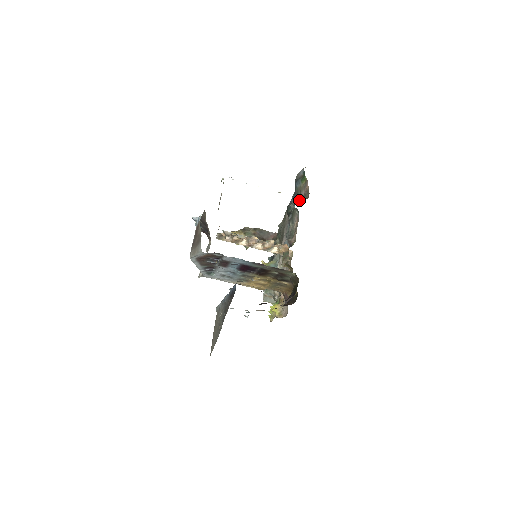
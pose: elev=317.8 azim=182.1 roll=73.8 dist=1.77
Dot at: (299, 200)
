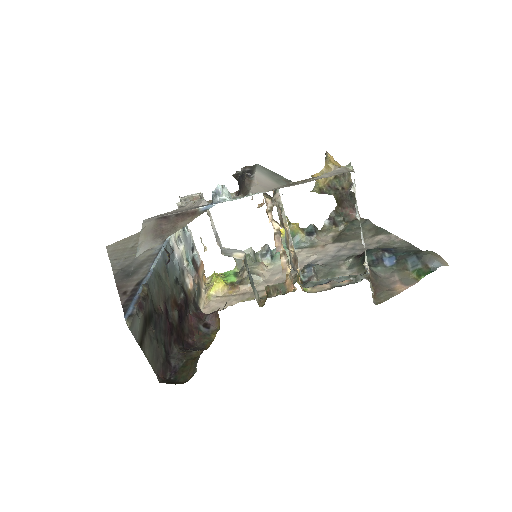
Dot at: (385, 271)
